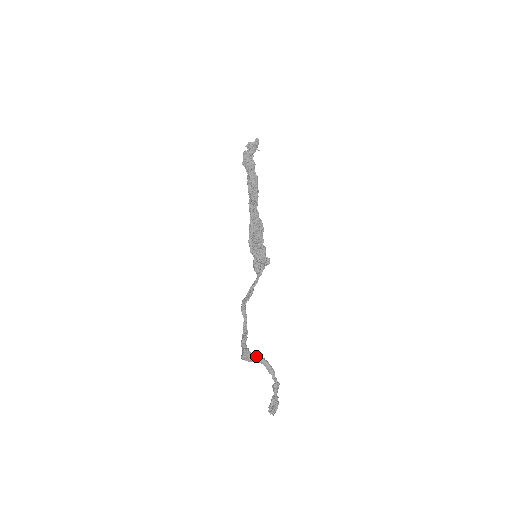
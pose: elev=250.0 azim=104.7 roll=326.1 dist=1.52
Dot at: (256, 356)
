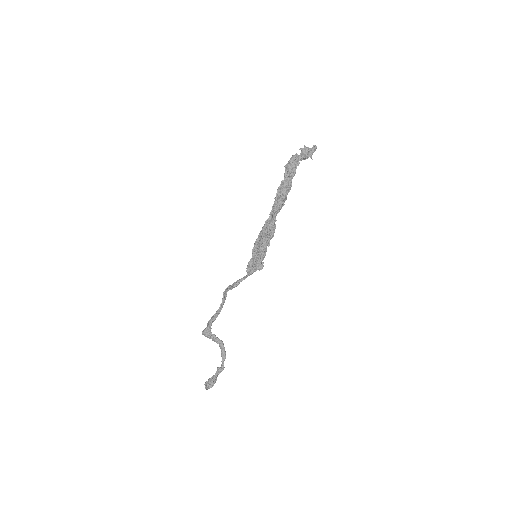
Dot at: (216, 337)
